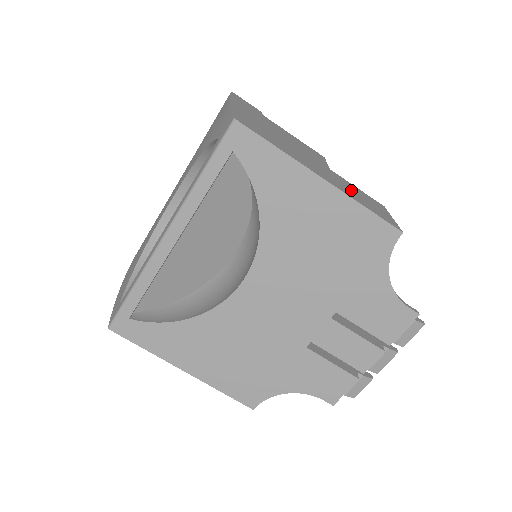
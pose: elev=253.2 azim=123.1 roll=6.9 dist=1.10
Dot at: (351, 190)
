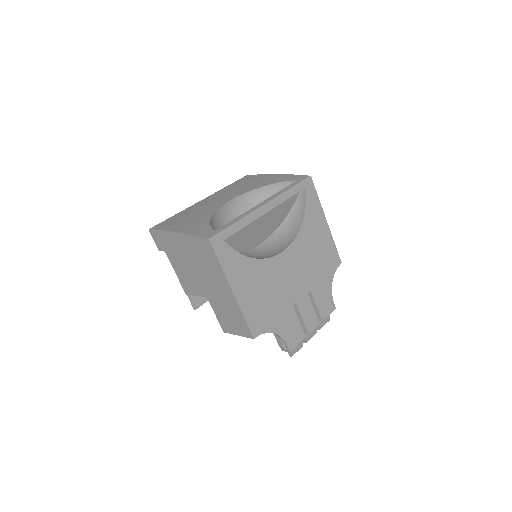
Dot at: occluded
